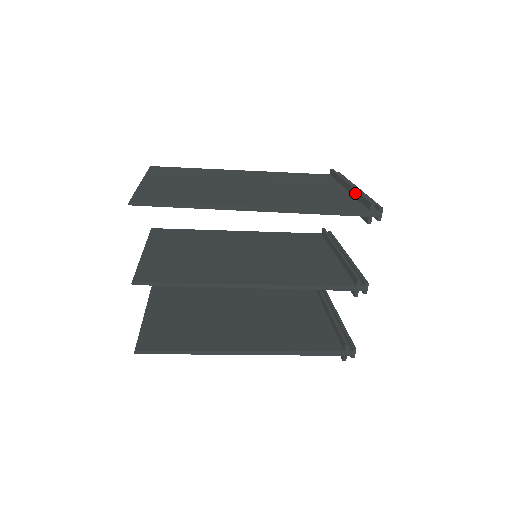
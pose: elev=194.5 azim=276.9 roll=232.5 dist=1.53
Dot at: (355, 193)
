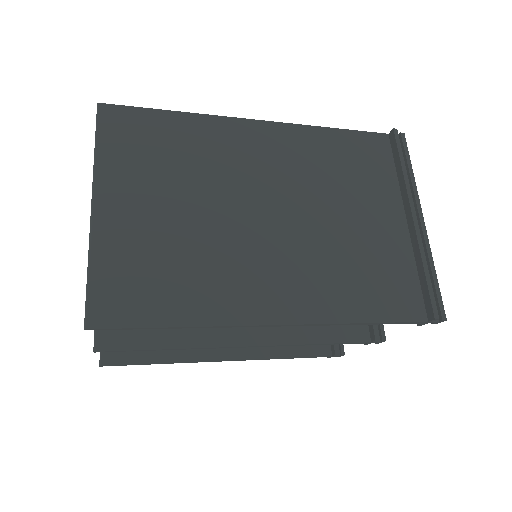
Dot at: (418, 255)
